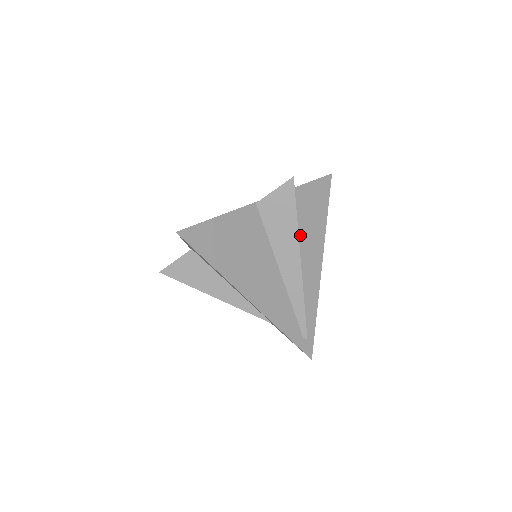
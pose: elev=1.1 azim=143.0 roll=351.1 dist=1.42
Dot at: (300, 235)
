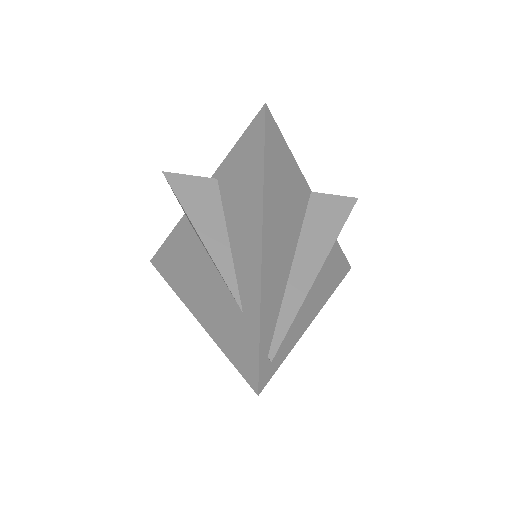
Dot at: occluded
